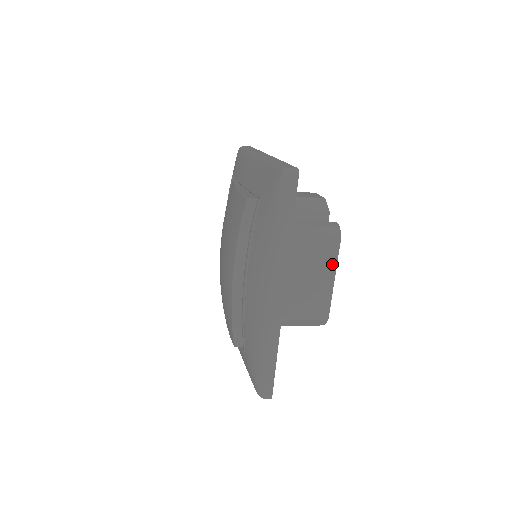
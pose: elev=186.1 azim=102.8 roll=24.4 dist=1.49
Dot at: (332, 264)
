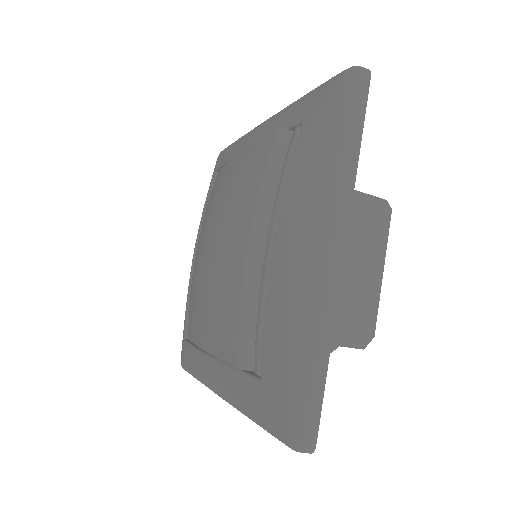
Dot at: (381, 248)
